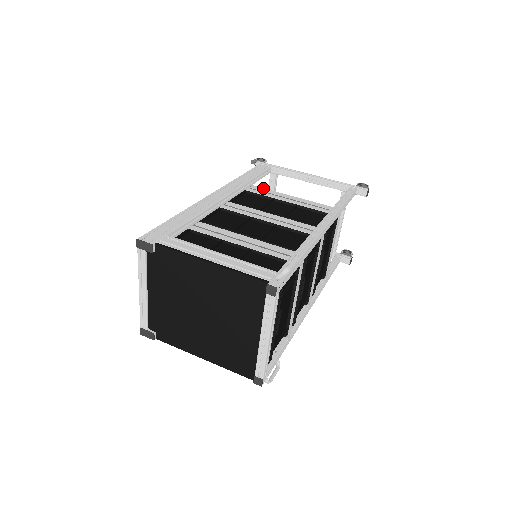
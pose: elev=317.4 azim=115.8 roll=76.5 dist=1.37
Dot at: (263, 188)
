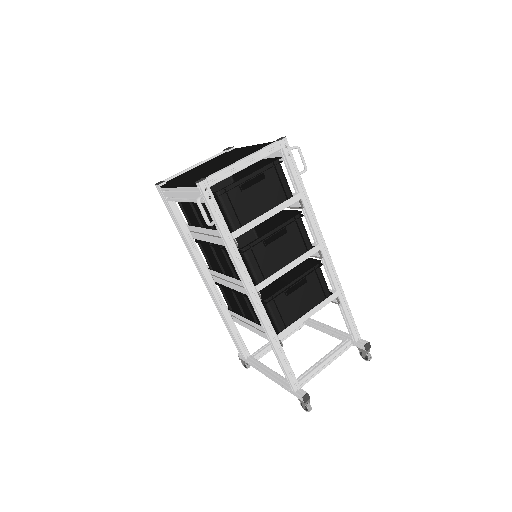
Dot at: occluded
